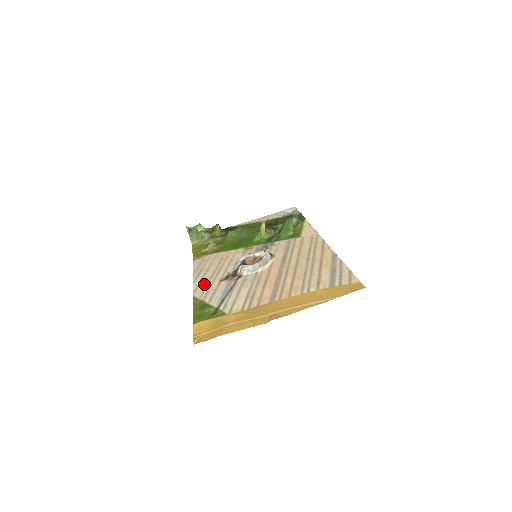
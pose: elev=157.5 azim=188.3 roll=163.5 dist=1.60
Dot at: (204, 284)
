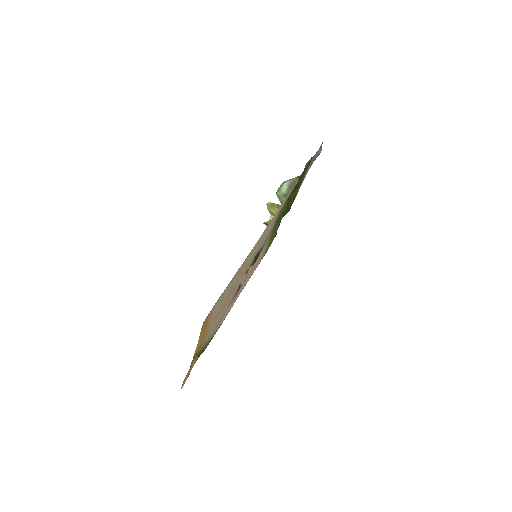
Dot at: (233, 303)
